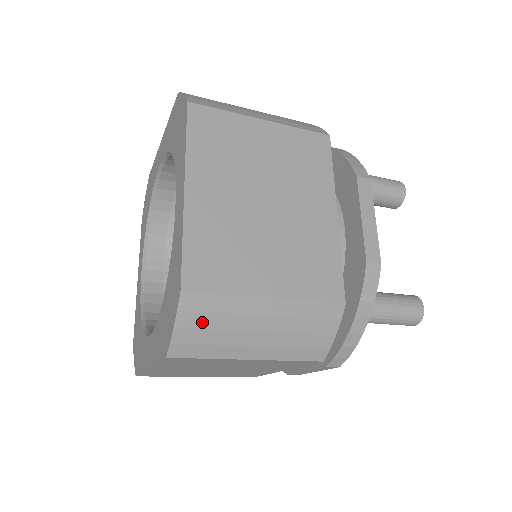
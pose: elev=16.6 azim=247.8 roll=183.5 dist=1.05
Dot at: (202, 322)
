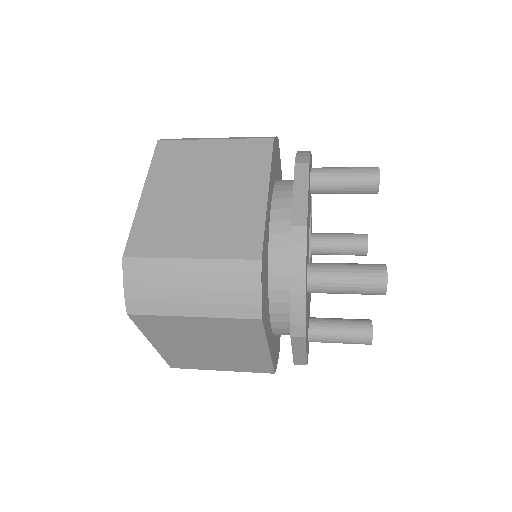
Dot at: occluded
